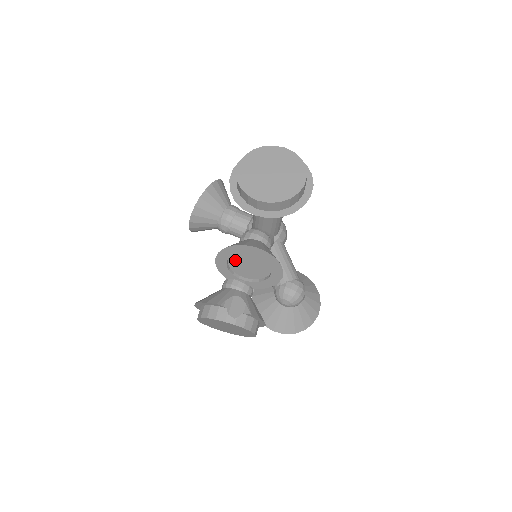
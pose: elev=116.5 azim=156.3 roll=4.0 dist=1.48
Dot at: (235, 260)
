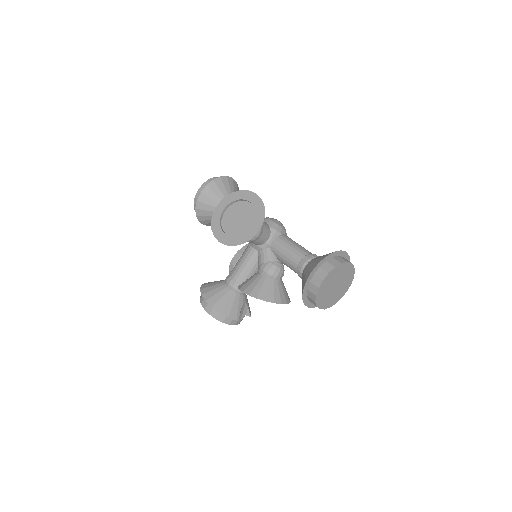
Dot at: occluded
